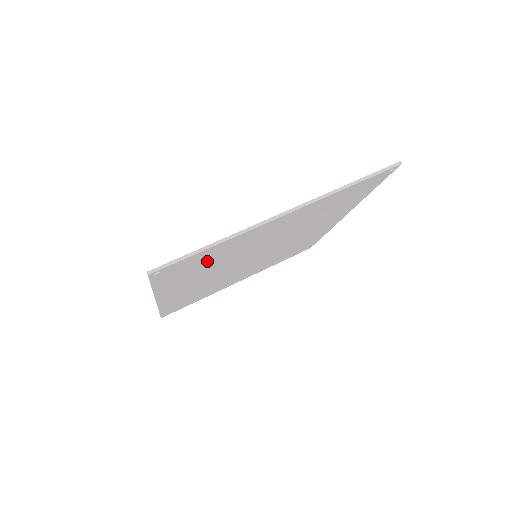
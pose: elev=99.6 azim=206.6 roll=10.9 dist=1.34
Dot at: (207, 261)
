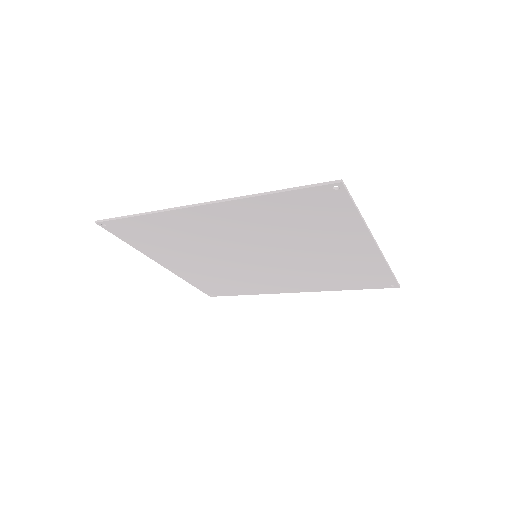
Dot at: (311, 219)
